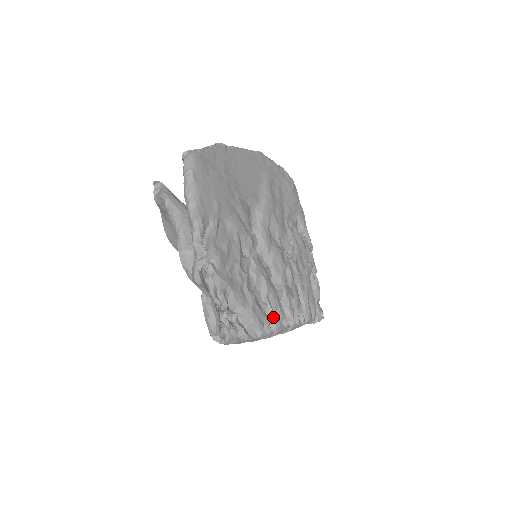
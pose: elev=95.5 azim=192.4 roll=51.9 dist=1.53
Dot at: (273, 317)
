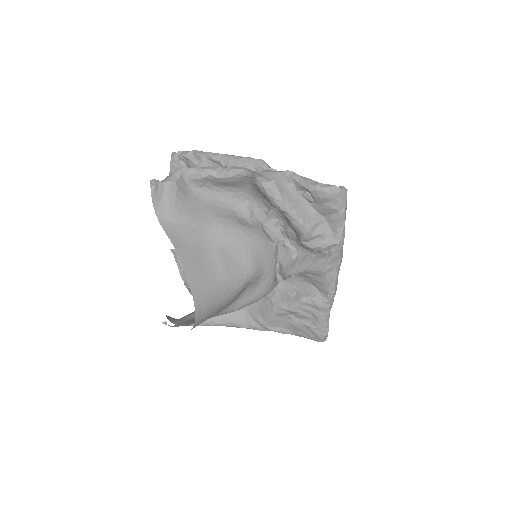
Dot at: occluded
